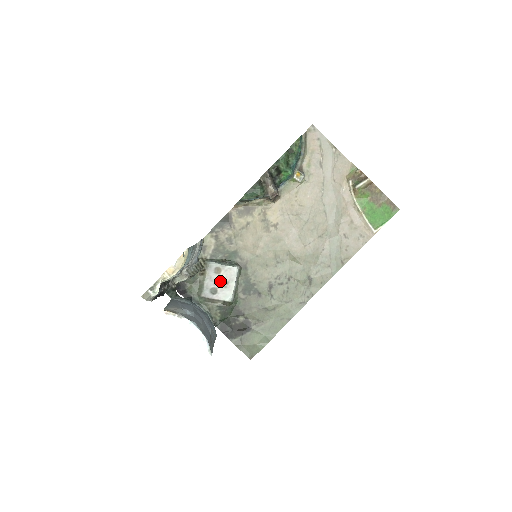
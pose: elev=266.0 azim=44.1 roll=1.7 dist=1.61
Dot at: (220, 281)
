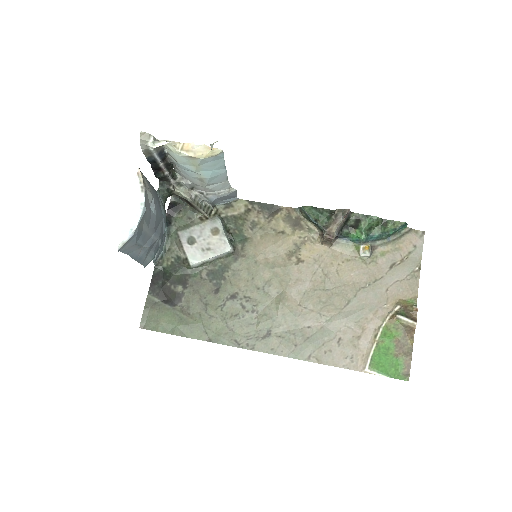
Dot at: (206, 240)
